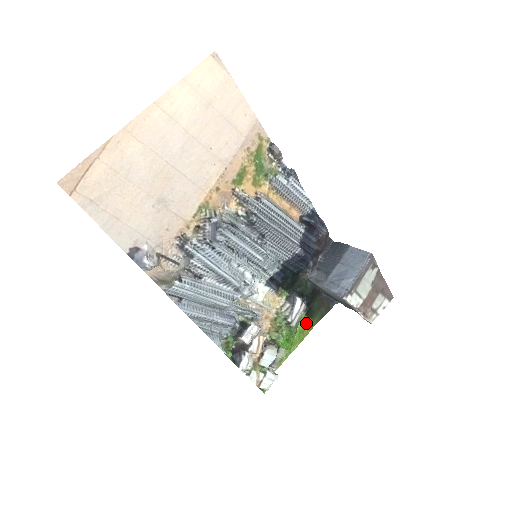
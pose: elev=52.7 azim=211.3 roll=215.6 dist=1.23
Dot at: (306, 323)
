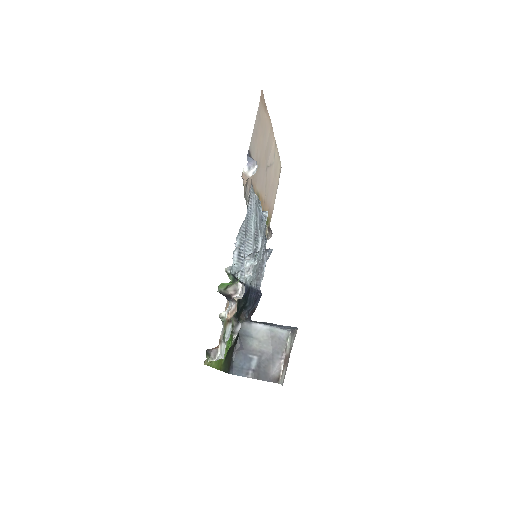
Dot at: occluded
